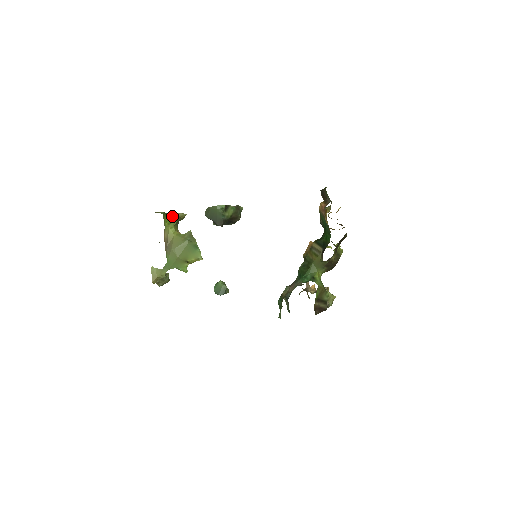
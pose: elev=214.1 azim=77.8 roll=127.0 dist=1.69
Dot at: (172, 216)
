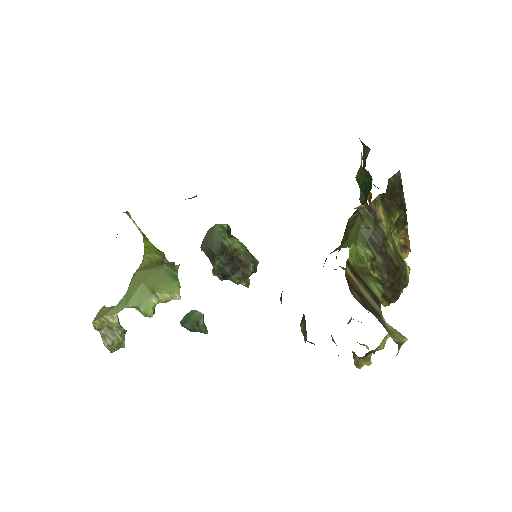
Dot at: (156, 248)
